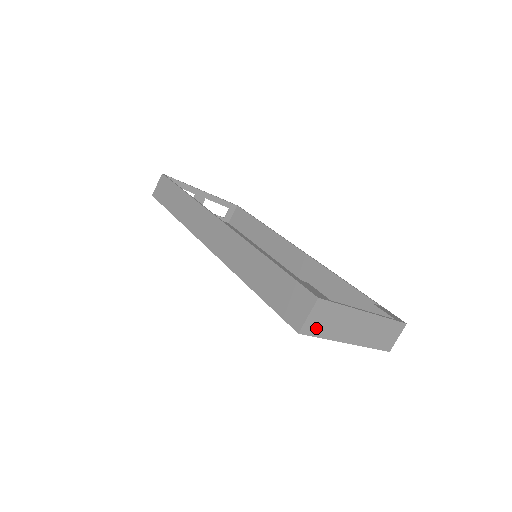
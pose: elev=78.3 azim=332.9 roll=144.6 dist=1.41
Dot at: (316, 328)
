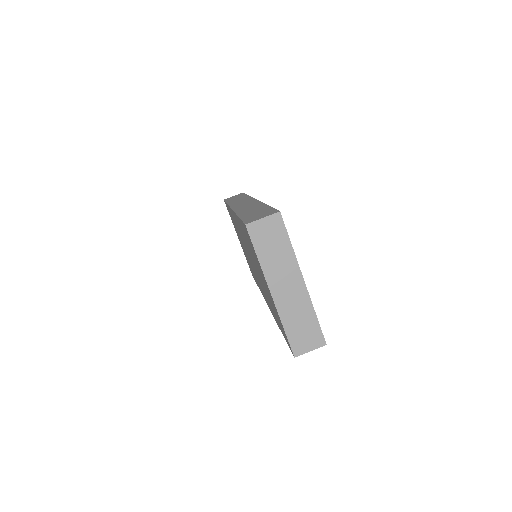
Dot at: (260, 239)
